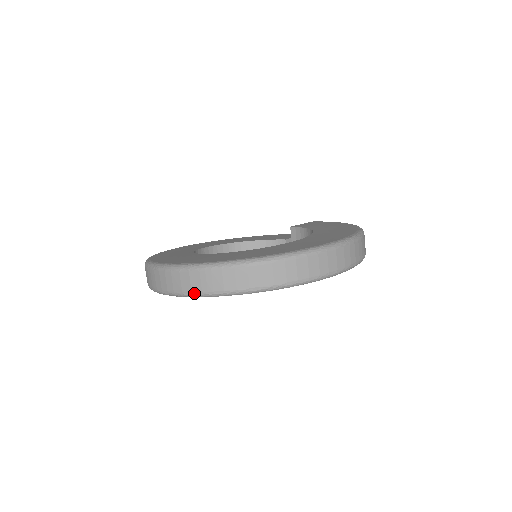
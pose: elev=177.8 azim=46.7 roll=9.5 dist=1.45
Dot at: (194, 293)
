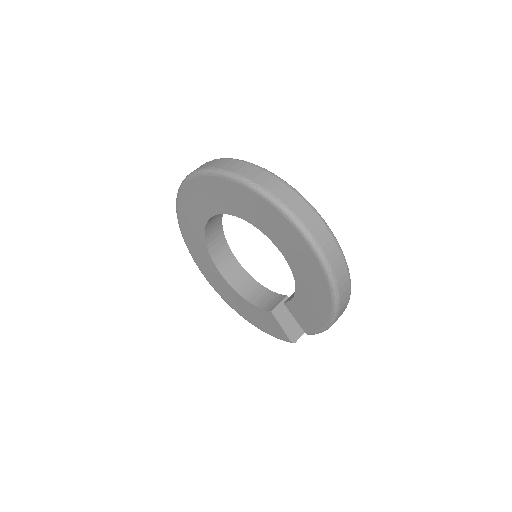
Dot at: (201, 169)
